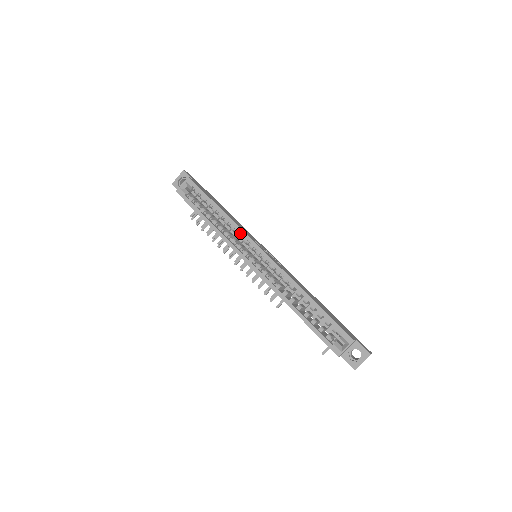
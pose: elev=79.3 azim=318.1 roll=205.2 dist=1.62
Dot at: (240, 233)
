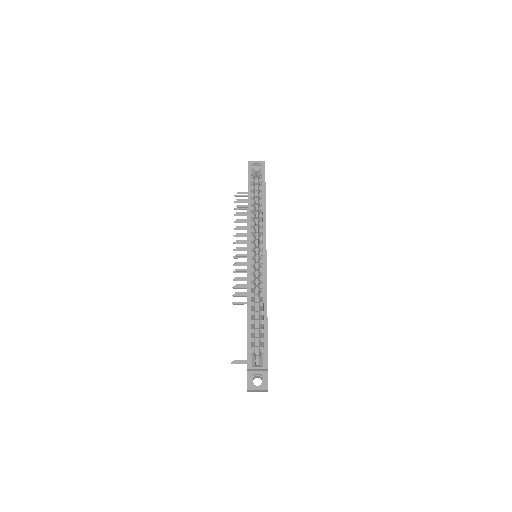
Dot at: (263, 231)
